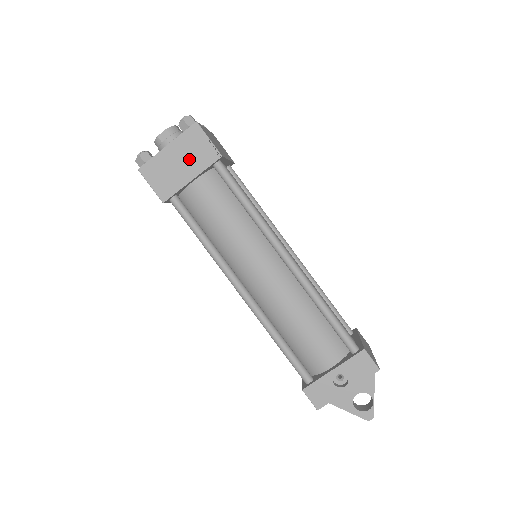
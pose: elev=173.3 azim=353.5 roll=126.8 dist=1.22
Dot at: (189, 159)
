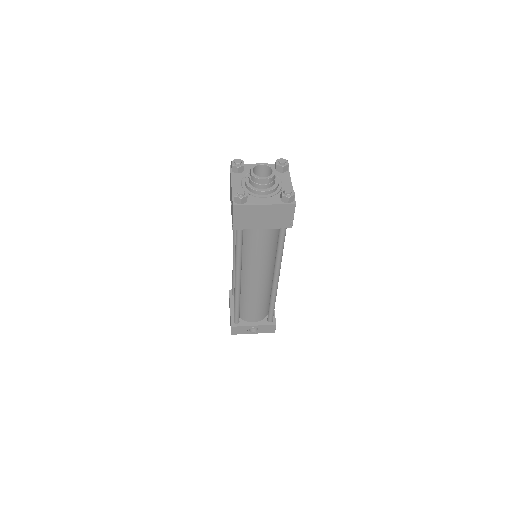
Dot at: (271, 219)
